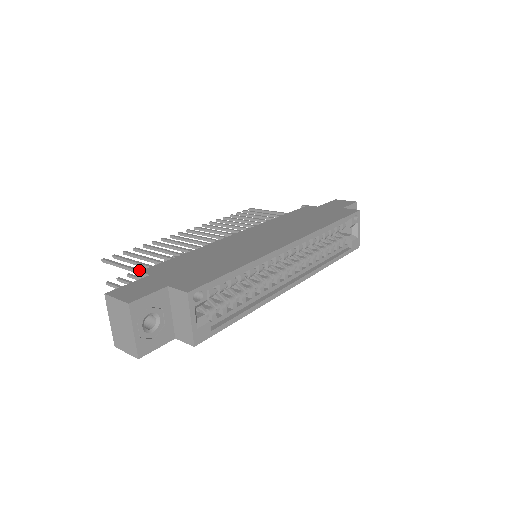
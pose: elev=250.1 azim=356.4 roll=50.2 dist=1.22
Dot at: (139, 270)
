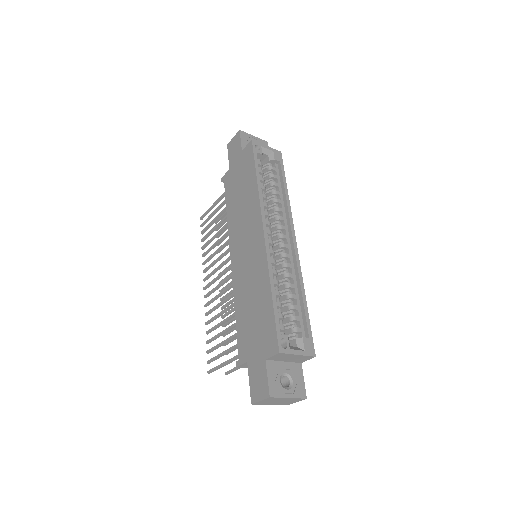
Dot at: (238, 365)
